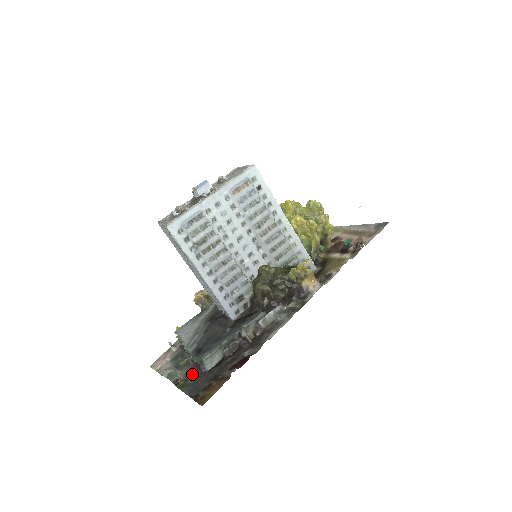
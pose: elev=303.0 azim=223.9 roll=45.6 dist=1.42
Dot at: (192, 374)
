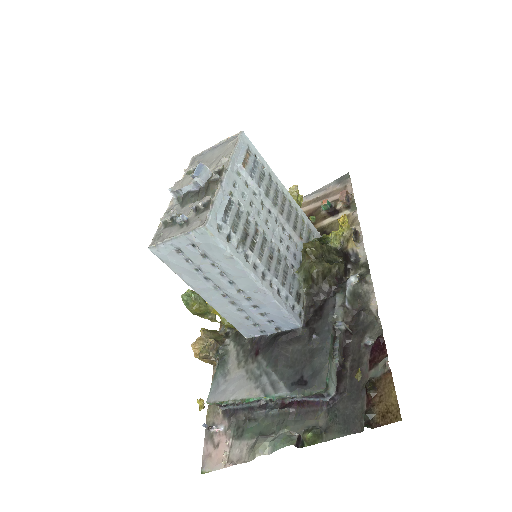
Dot at: (313, 416)
